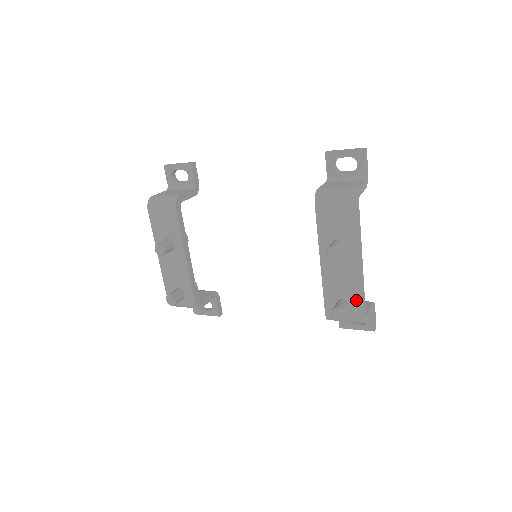
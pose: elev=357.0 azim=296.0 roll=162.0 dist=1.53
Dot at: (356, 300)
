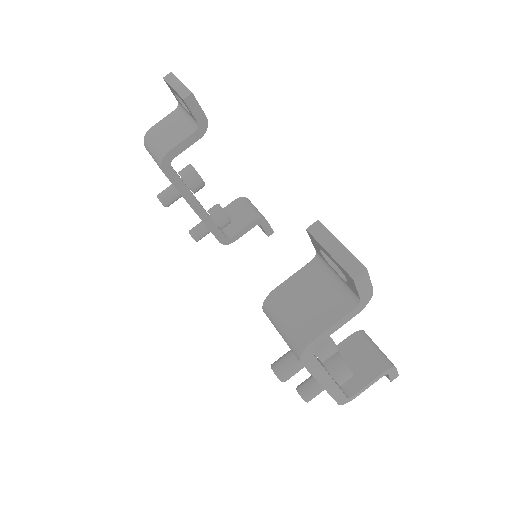
Dot at: occluded
